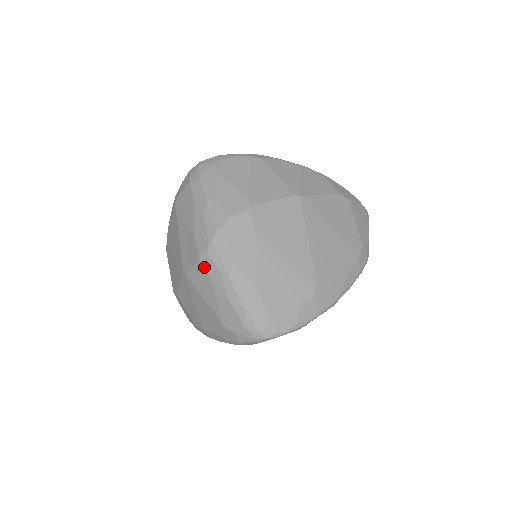
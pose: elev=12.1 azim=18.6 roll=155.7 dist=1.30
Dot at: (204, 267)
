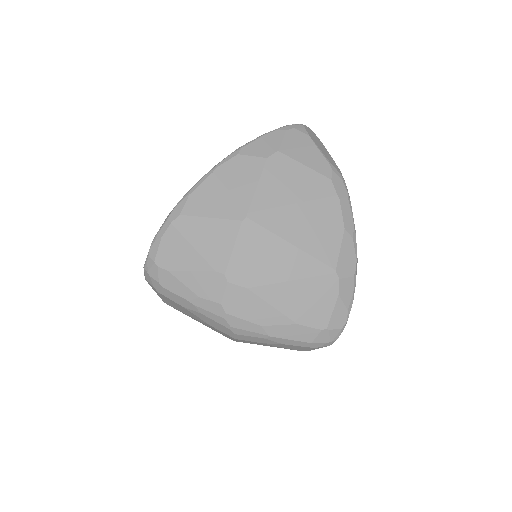
Dot at: (244, 340)
